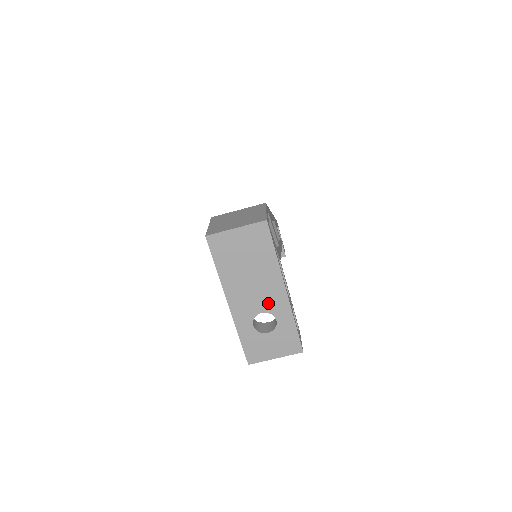
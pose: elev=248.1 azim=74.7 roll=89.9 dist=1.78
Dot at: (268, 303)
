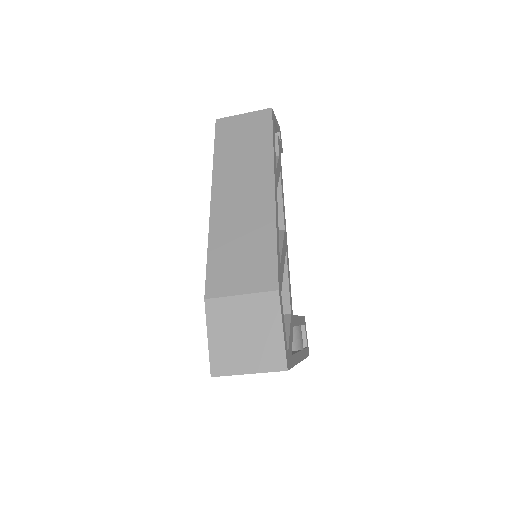
Dot at: occluded
